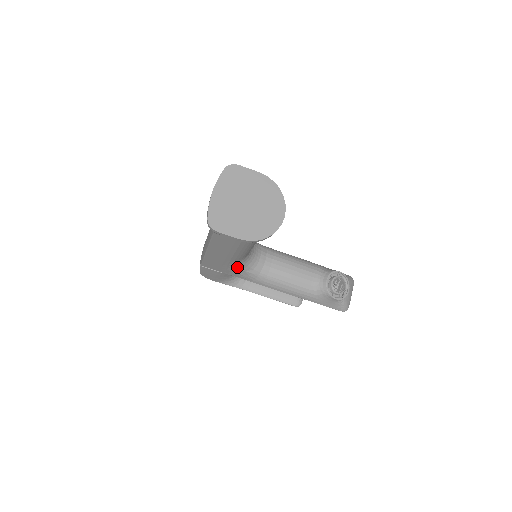
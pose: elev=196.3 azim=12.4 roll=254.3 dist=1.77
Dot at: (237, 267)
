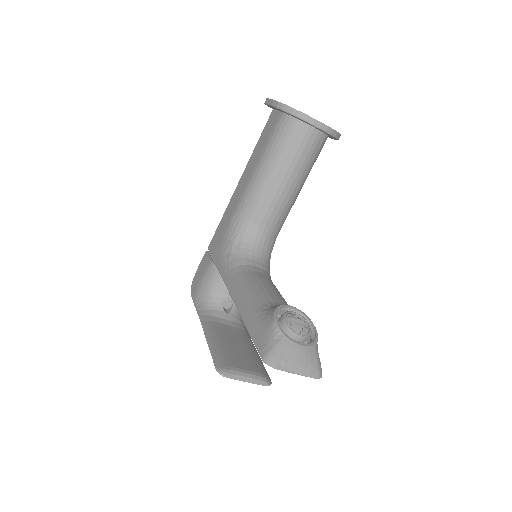
Dot at: (232, 238)
